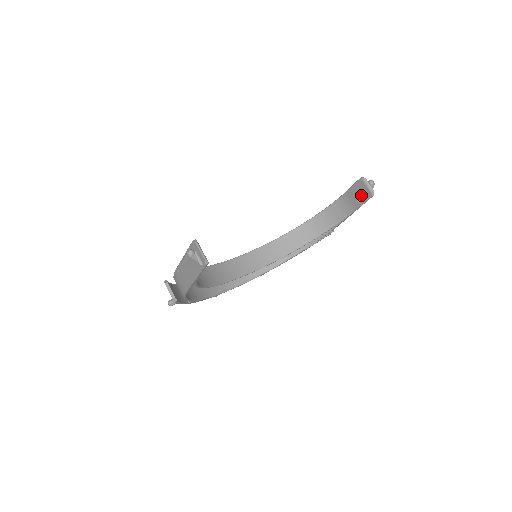
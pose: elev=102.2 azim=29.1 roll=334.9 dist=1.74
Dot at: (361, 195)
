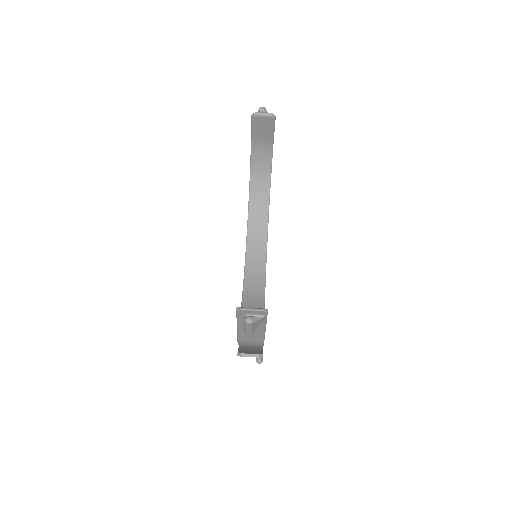
Dot at: (266, 127)
